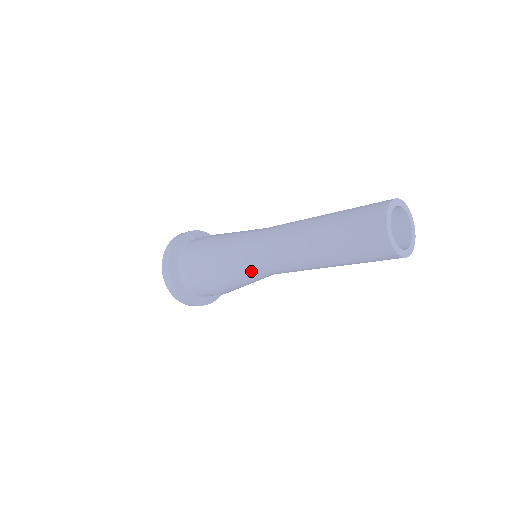
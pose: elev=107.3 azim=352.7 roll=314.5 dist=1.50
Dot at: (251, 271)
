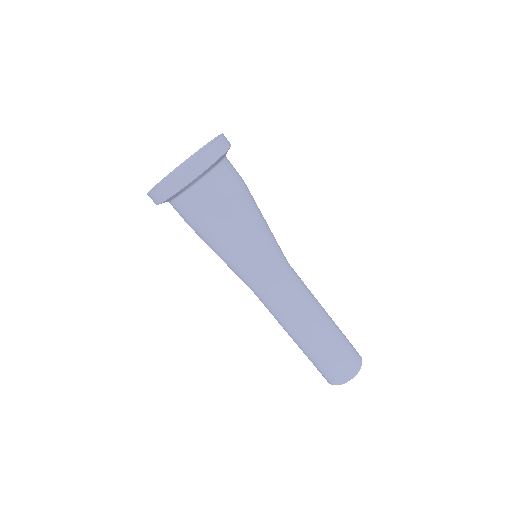
Dot at: occluded
